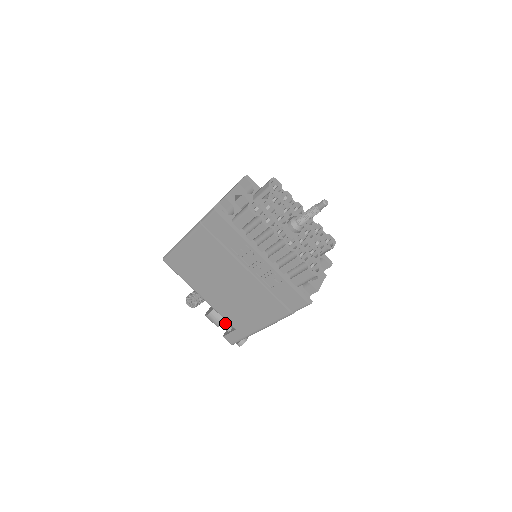
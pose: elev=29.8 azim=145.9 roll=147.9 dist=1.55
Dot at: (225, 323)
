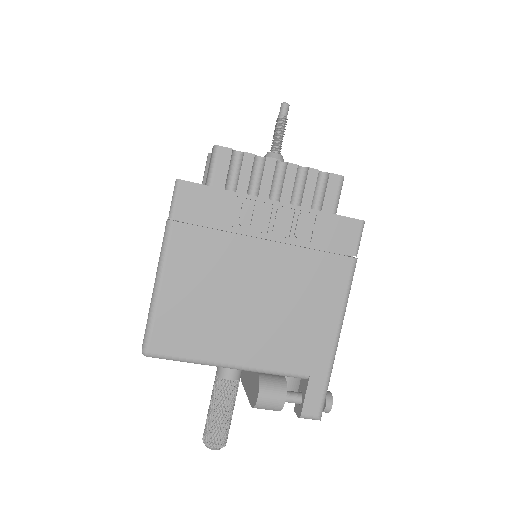
Dot at: (287, 392)
